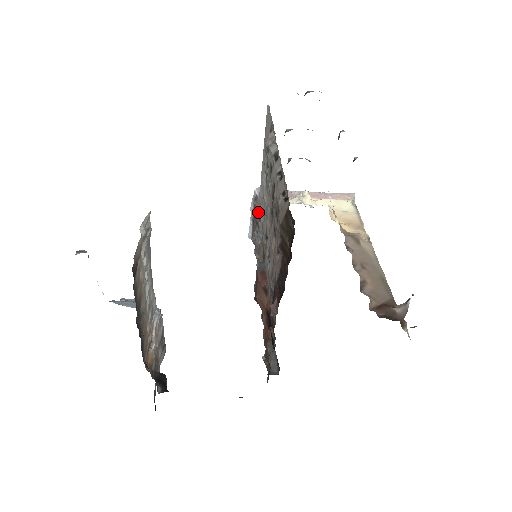
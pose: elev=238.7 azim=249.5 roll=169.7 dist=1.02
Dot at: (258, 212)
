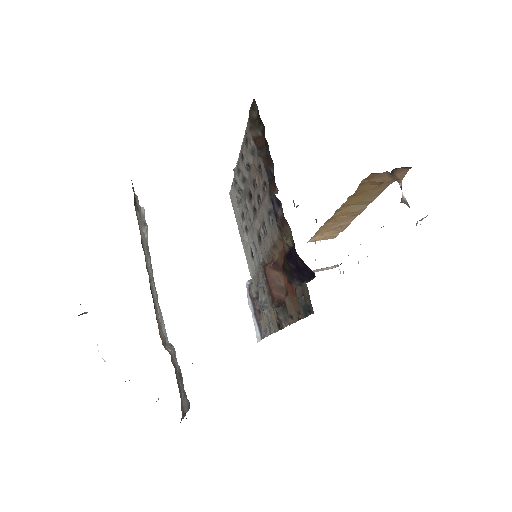
Dot at: (255, 293)
